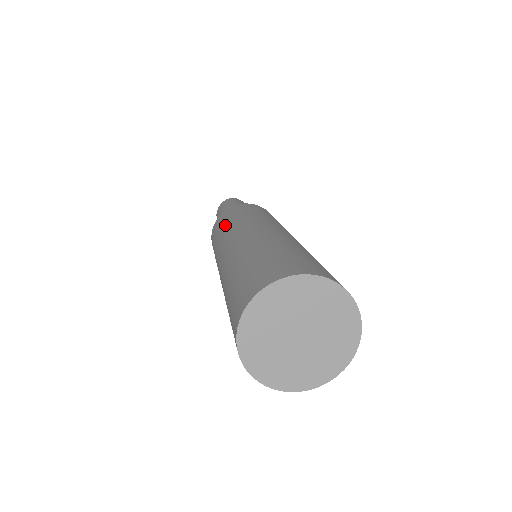
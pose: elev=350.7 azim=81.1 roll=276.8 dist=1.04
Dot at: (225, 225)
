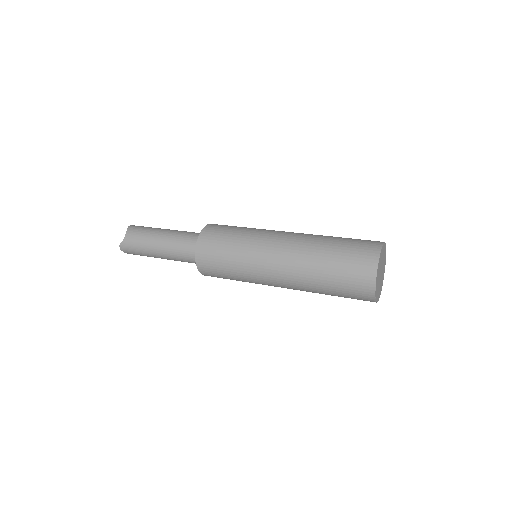
Dot at: (236, 239)
